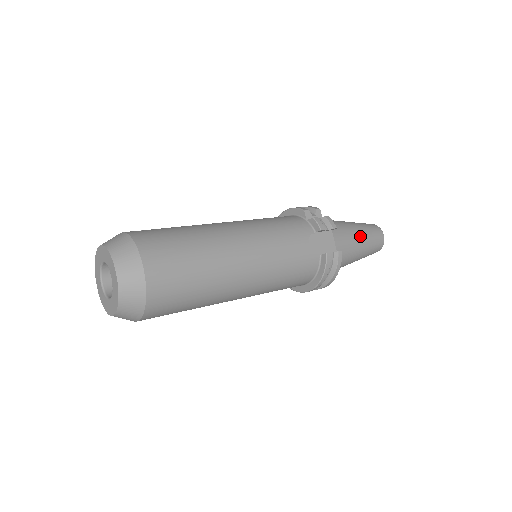
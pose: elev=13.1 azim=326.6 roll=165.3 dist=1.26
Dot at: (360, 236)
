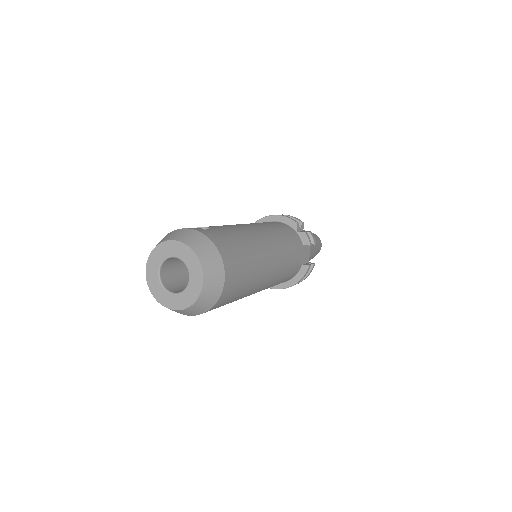
Dot at: (315, 247)
